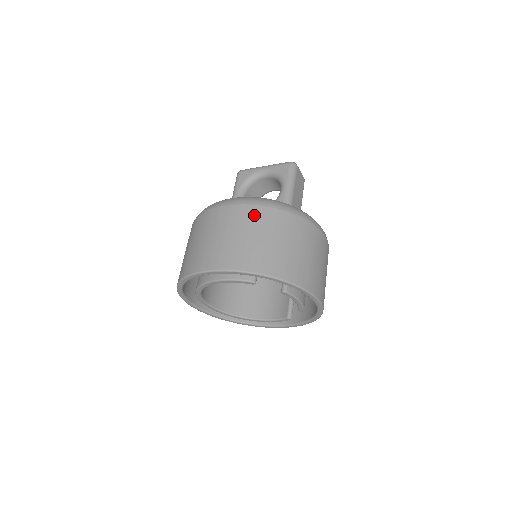
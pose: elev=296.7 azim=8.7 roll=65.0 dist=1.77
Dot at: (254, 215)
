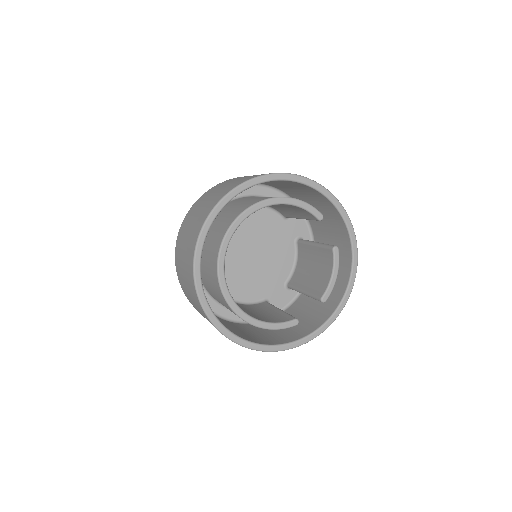
Dot at: occluded
